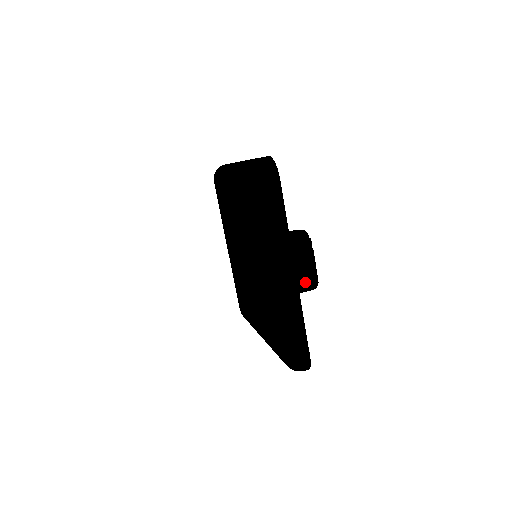
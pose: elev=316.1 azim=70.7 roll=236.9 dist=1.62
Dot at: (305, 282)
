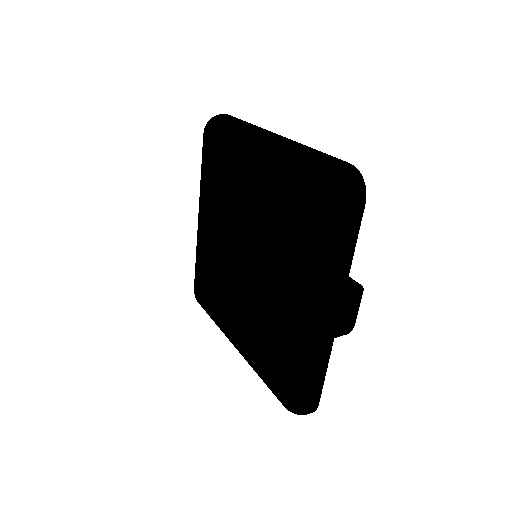
Dot at: (342, 326)
